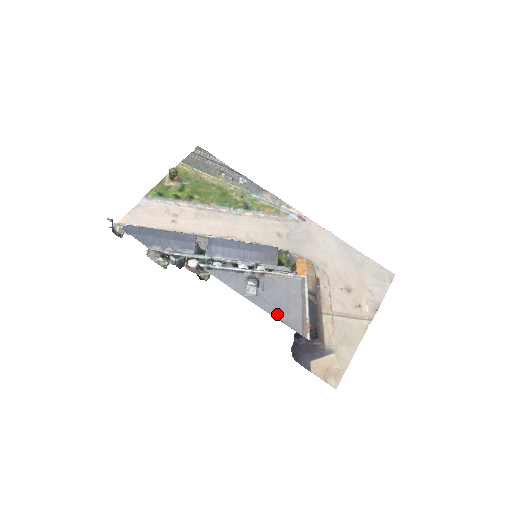
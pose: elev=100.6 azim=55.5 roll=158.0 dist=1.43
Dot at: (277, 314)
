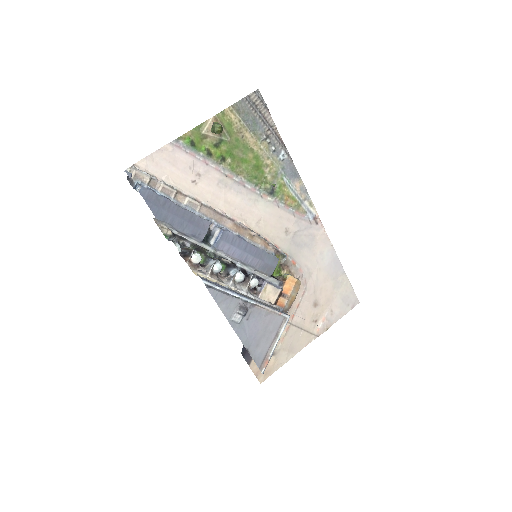
Dot at: (248, 345)
